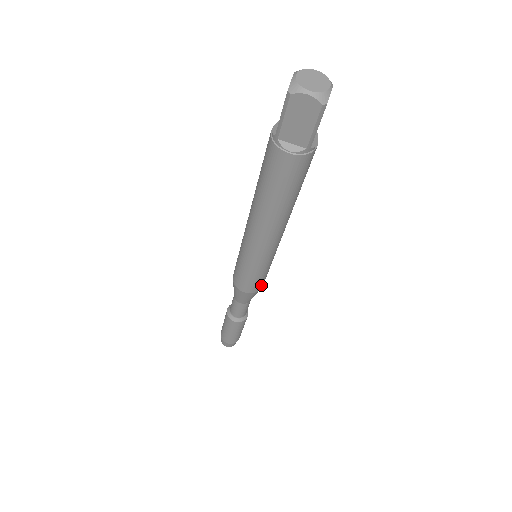
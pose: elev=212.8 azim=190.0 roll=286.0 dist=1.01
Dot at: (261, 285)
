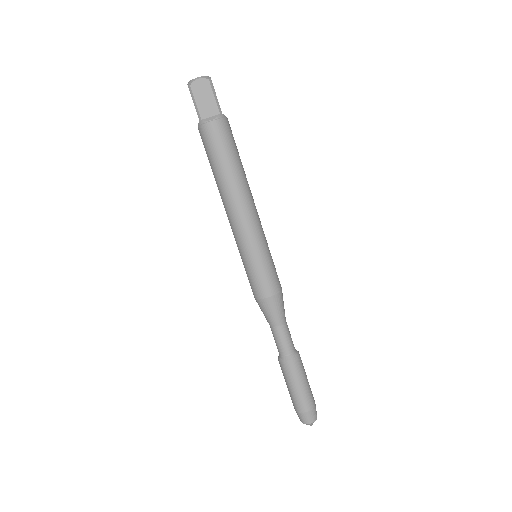
Dot at: (278, 283)
